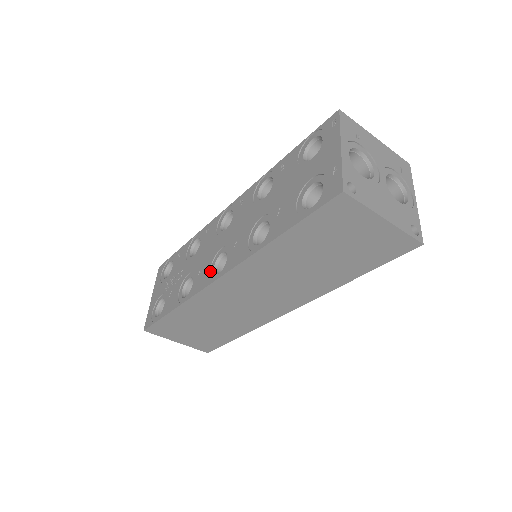
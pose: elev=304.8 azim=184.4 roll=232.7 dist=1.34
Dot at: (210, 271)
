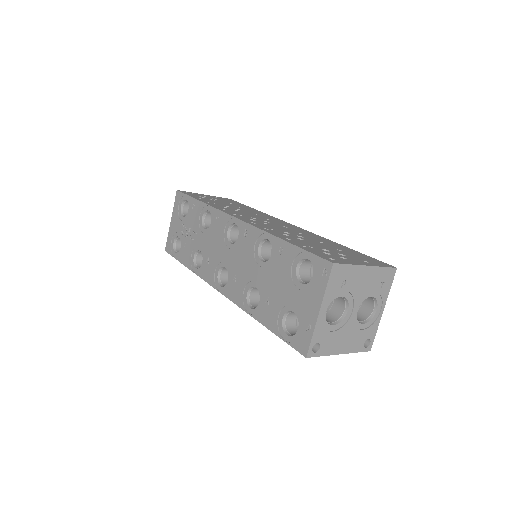
Dot at: (215, 273)
